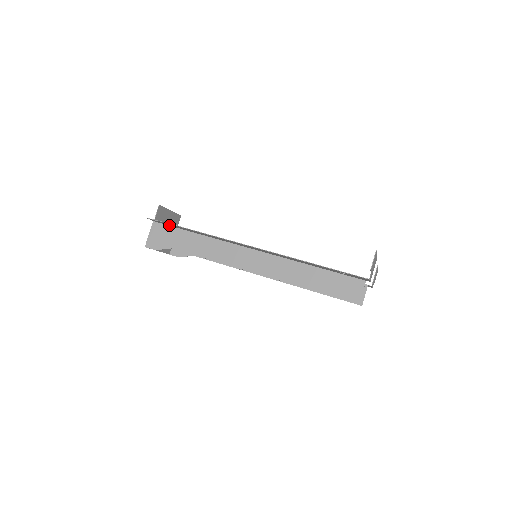
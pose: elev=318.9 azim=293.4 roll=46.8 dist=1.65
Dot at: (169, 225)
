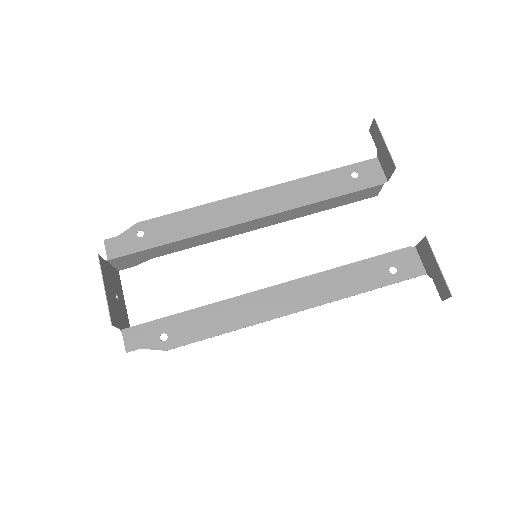
Dot at: (149, 326)
